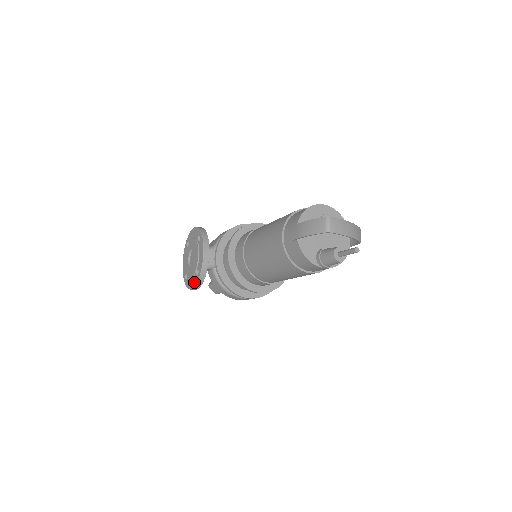
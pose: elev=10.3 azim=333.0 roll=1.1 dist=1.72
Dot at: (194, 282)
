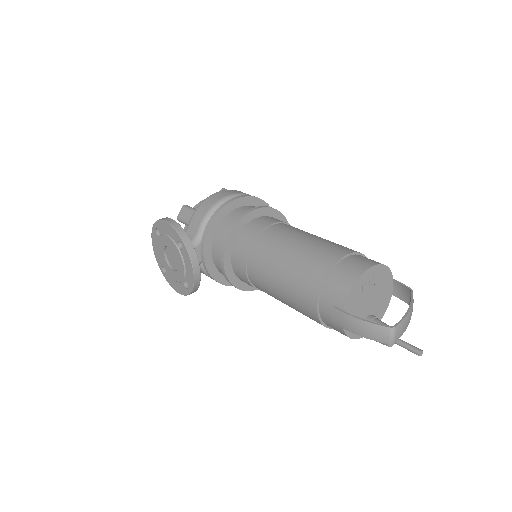
Dot at: (182, 291)
